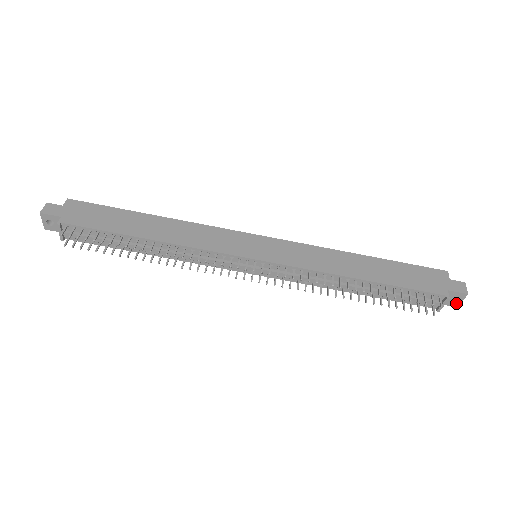
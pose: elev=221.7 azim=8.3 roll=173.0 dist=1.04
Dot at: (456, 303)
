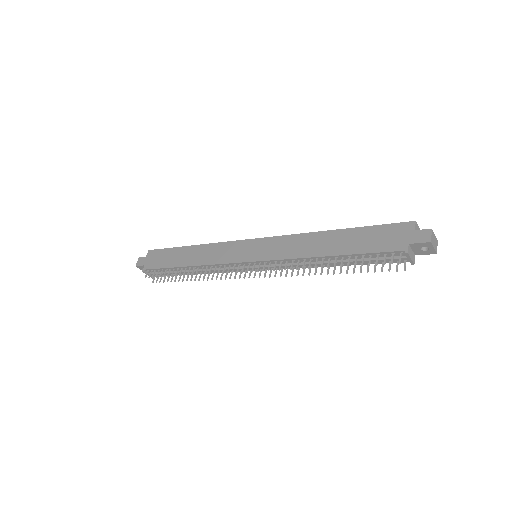
Dot at: (431, 251)
